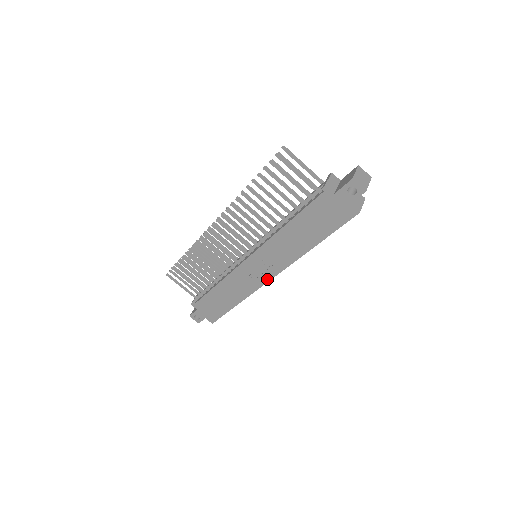
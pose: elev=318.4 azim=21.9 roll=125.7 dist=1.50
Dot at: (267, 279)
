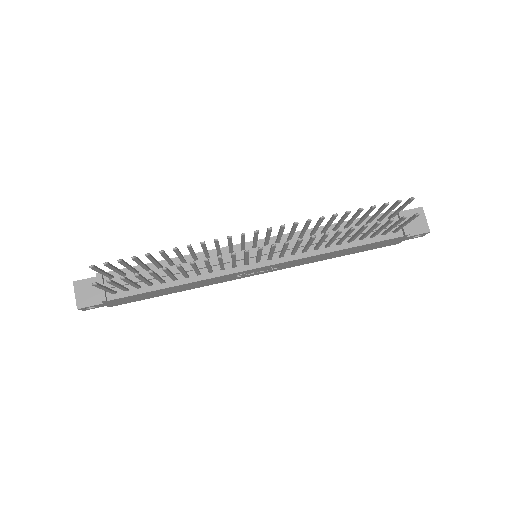
Dot at: (253, 275)
